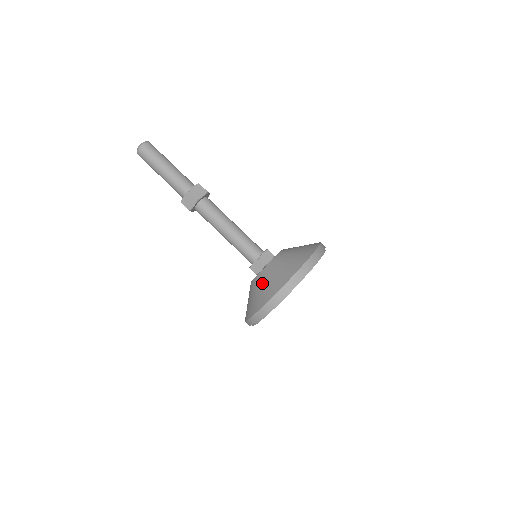
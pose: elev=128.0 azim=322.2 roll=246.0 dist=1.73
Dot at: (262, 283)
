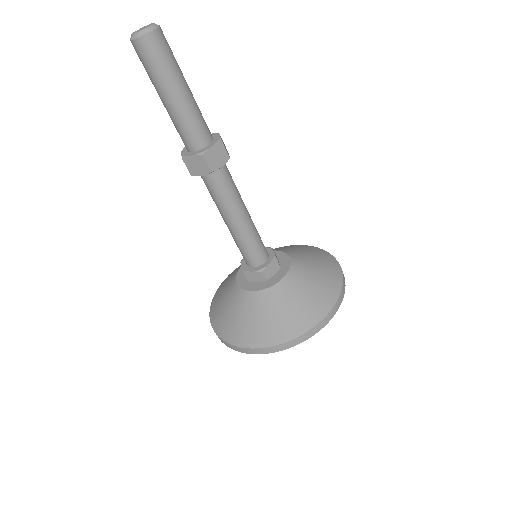
Dot at: (301, 289)
